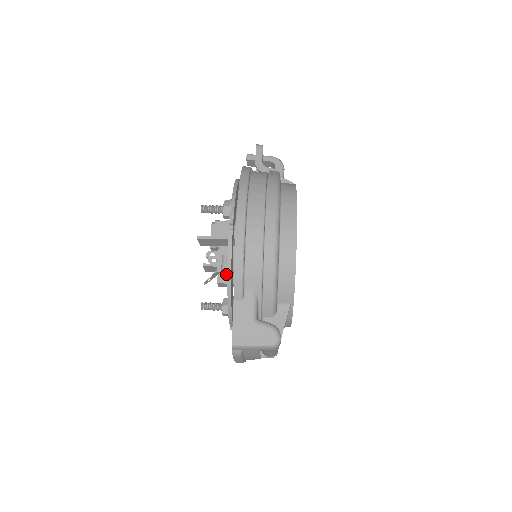
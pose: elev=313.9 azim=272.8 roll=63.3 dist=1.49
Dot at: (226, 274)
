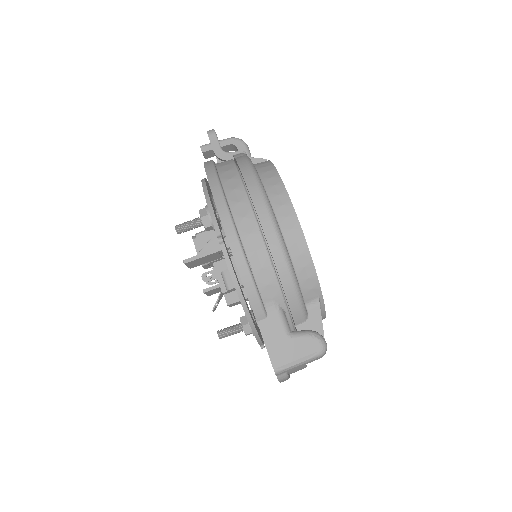
Dot at: (233, 291)
